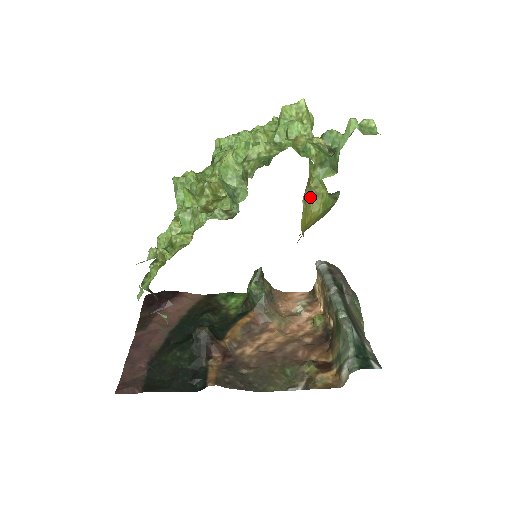
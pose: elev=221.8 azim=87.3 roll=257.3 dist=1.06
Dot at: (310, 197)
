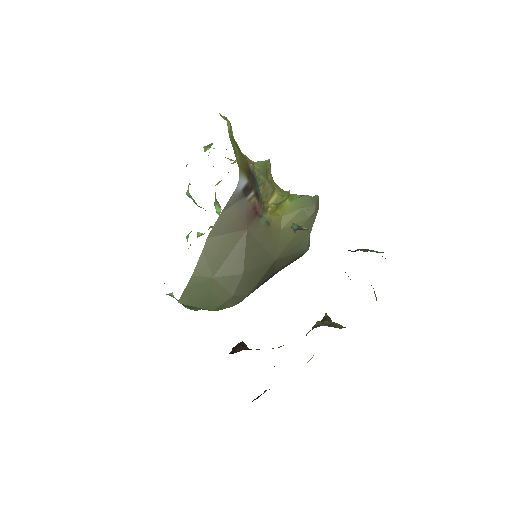
Dot at: (281, 203)
